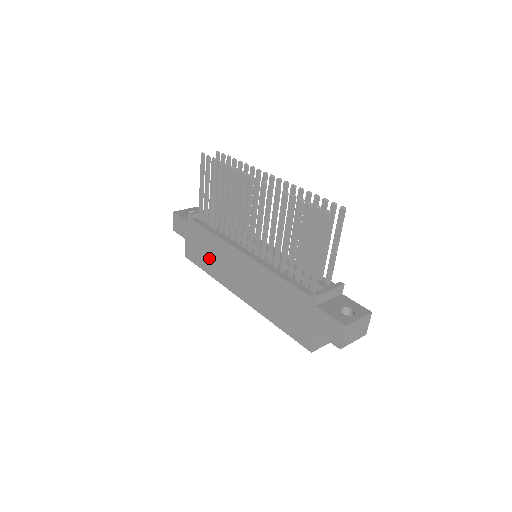
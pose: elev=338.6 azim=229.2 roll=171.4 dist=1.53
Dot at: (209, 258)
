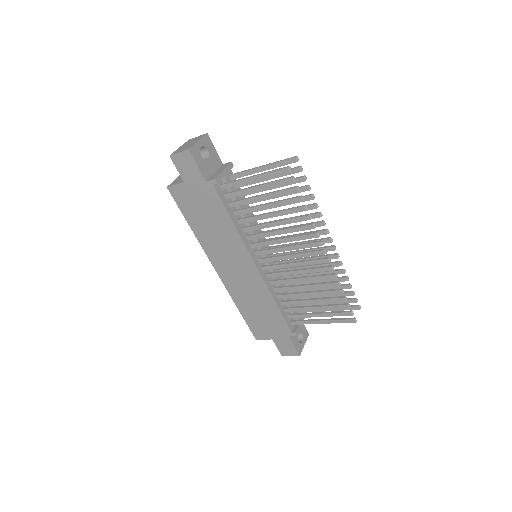
Dot at: (206, 225)
